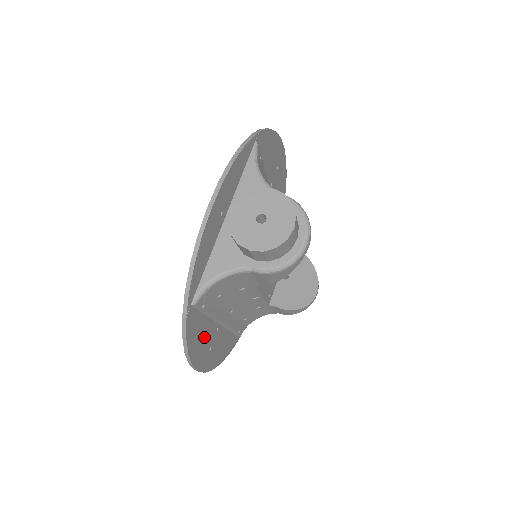
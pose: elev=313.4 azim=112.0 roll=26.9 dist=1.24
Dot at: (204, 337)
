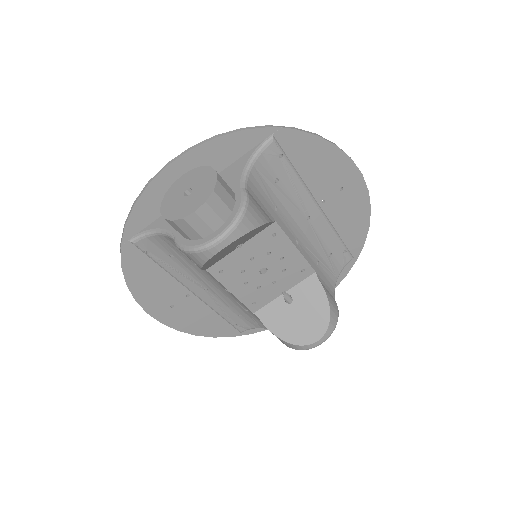
Dot at: (159, 287)
